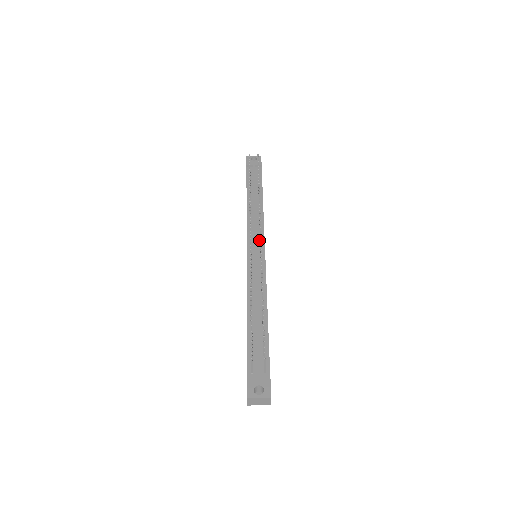
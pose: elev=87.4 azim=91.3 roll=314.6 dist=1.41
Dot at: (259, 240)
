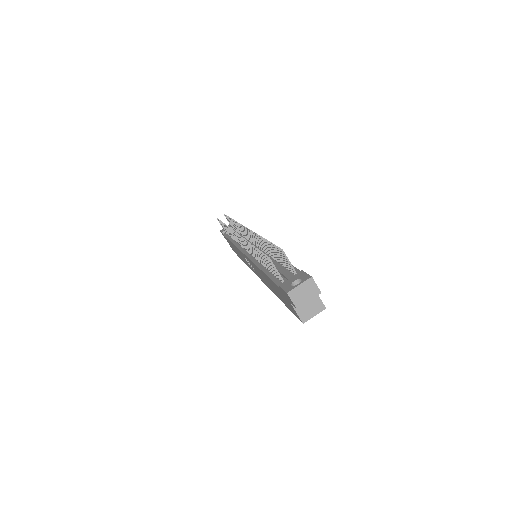
Dot at: (251, 243)
